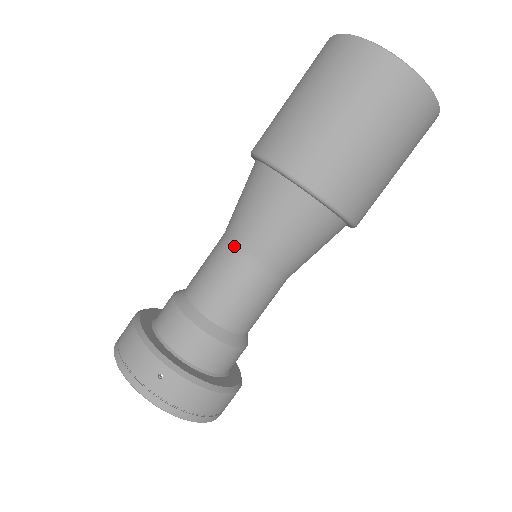
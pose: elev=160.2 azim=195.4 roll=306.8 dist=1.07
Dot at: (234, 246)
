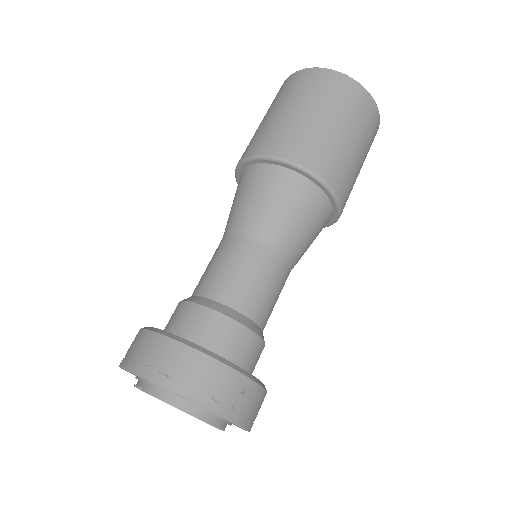
Dot at: (269, 247)
